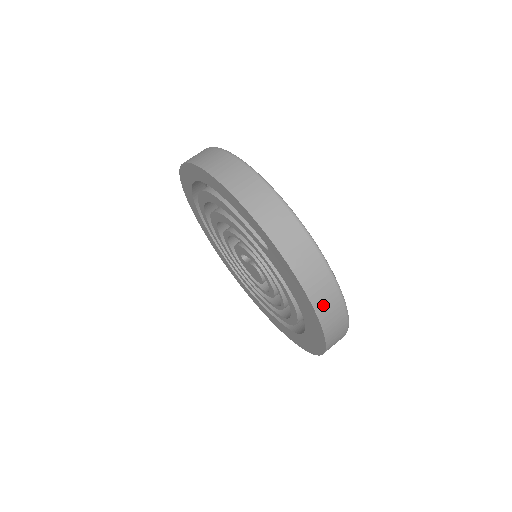
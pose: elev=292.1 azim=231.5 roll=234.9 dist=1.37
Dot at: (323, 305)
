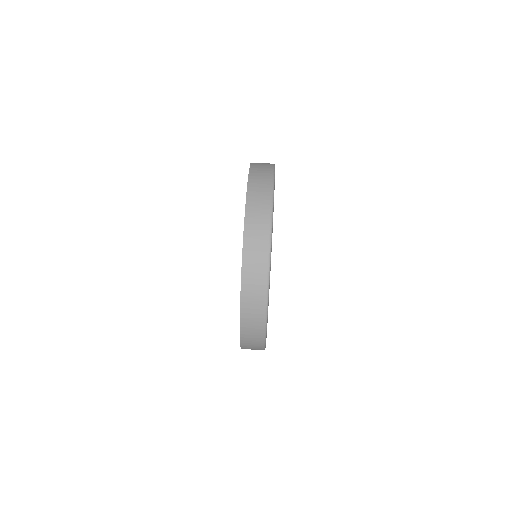
Dot at: (250, 266)
